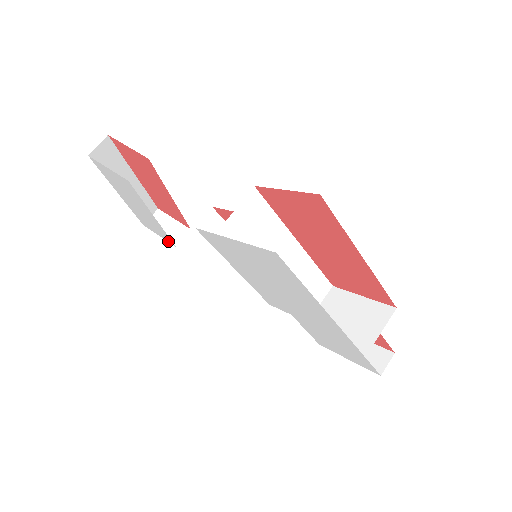
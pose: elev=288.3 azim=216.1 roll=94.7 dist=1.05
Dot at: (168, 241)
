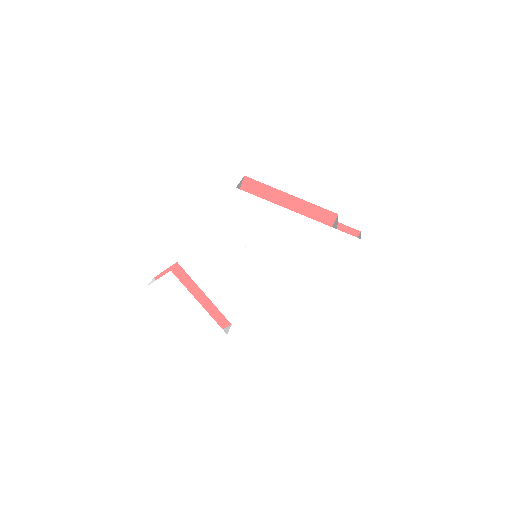
Dot at: (221, 336)
